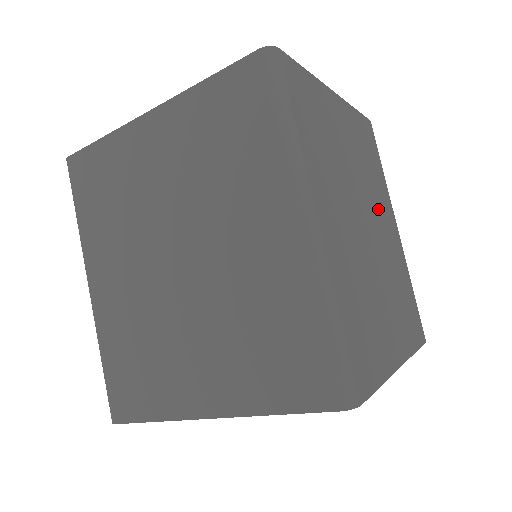
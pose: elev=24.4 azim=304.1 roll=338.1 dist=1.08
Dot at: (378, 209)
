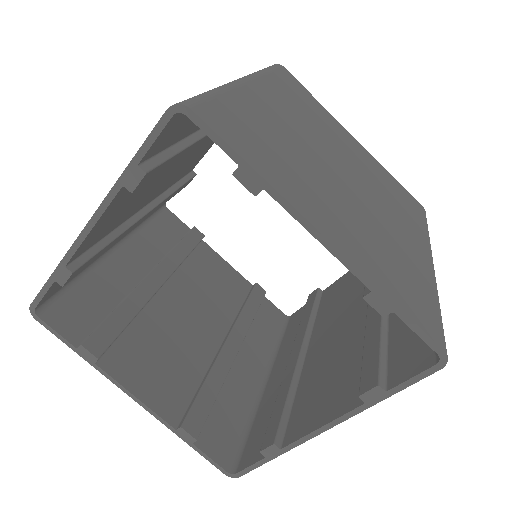
Dot at: (385, 206)
